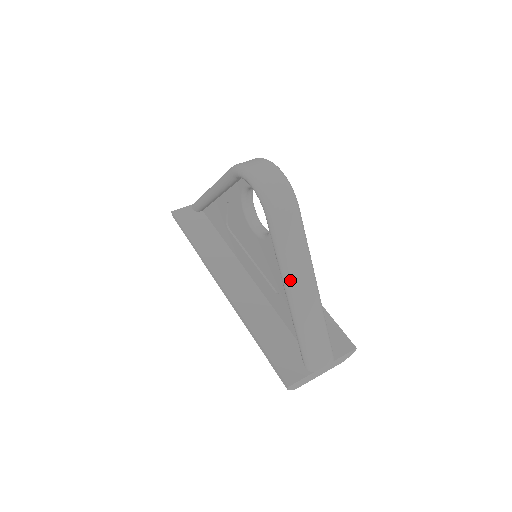
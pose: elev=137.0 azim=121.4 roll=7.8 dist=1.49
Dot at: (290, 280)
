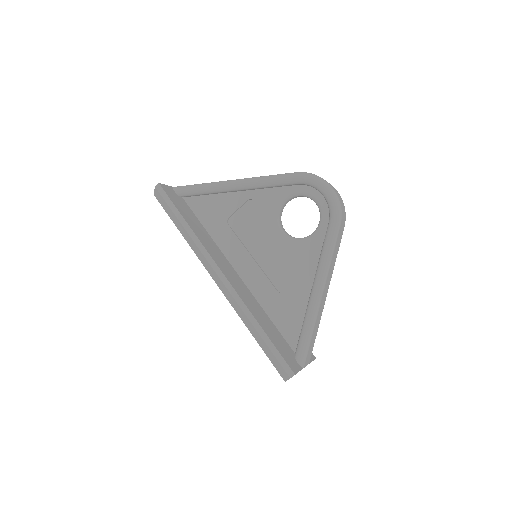
Dot at: (326, 280)
